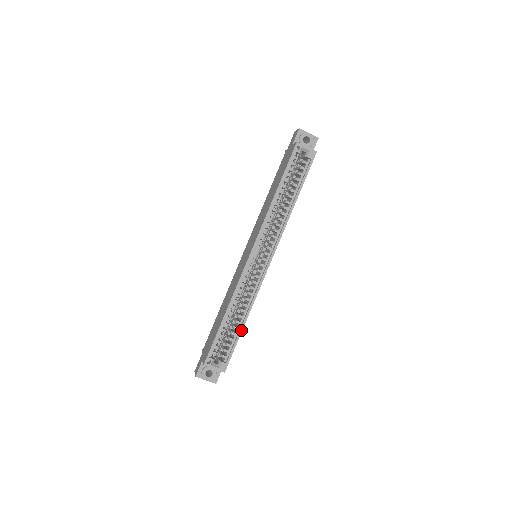
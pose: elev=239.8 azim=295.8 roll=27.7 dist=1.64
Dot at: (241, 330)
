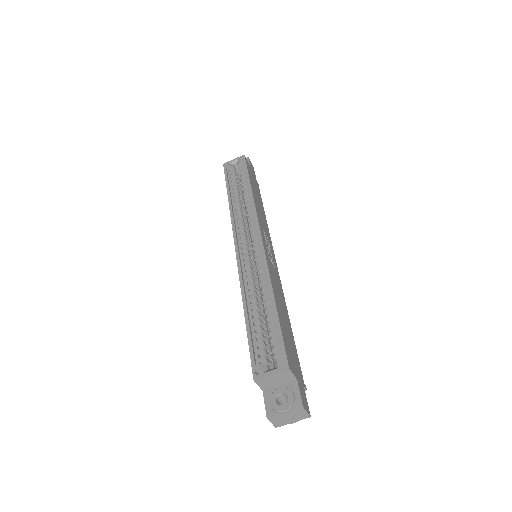
Dot at: (275, 309)
